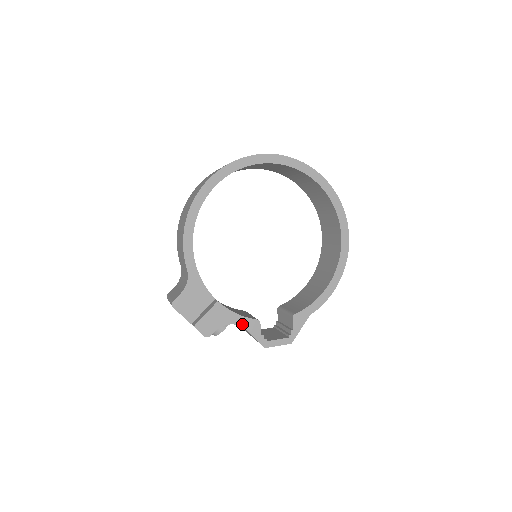
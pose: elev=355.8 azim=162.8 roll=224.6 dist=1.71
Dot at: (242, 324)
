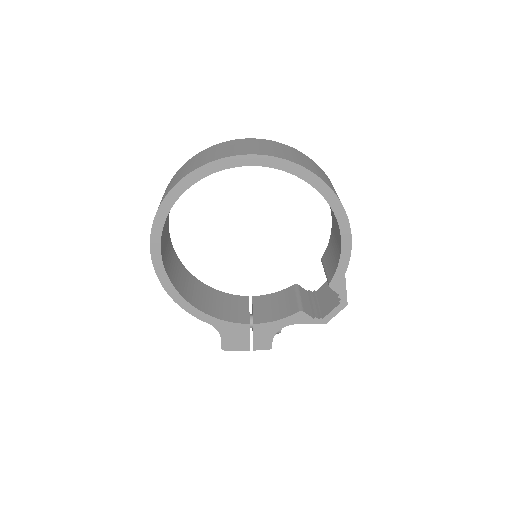
Dot at: (289, 323)
